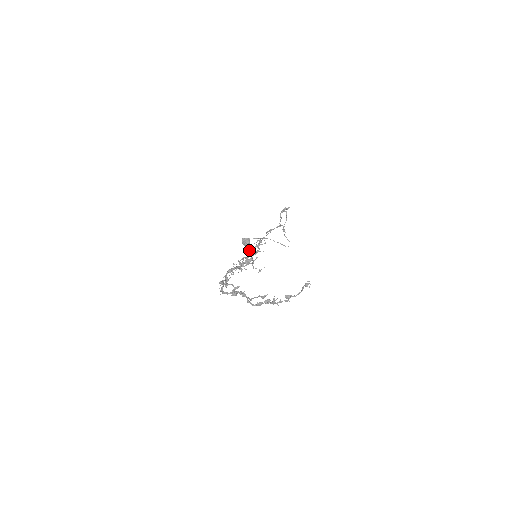
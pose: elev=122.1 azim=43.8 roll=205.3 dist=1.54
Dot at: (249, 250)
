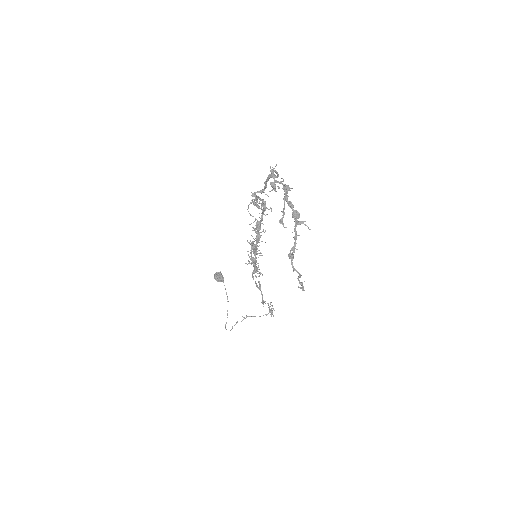
Dot at: occluded
